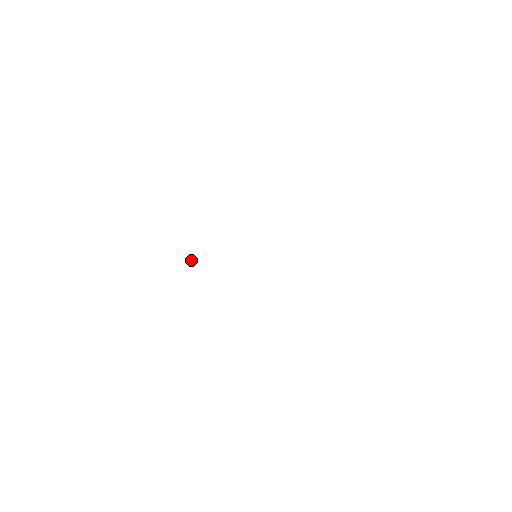
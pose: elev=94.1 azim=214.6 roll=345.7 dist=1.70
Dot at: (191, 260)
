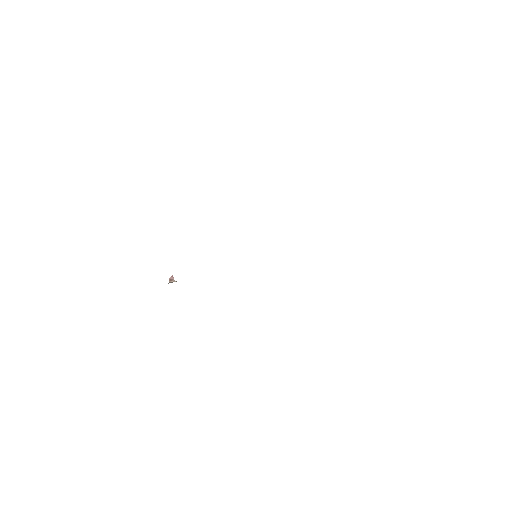
Dot at: (172, 280)
